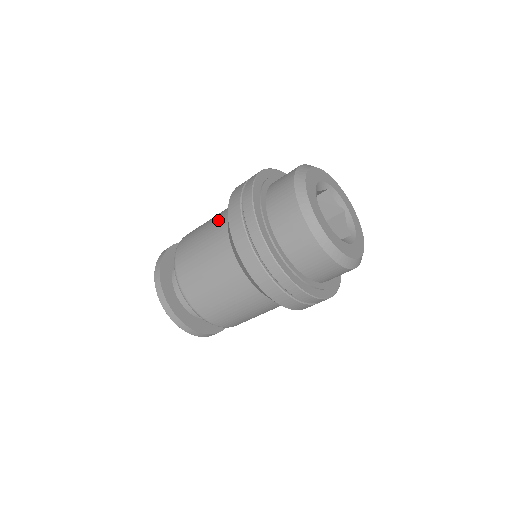
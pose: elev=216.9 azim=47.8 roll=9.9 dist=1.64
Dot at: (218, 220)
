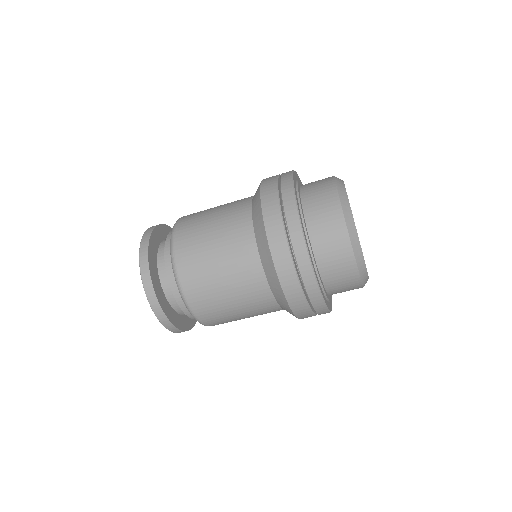
Dot at: occluded
